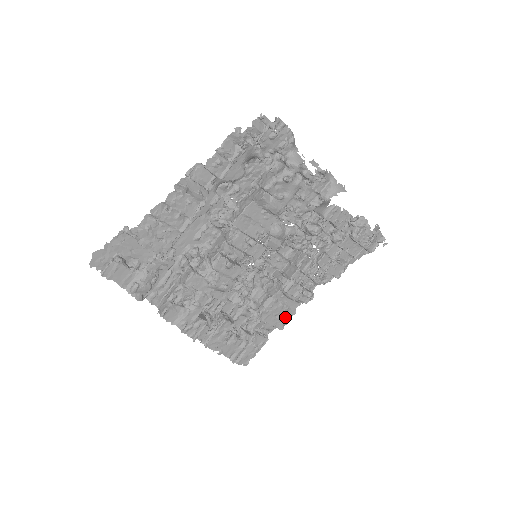
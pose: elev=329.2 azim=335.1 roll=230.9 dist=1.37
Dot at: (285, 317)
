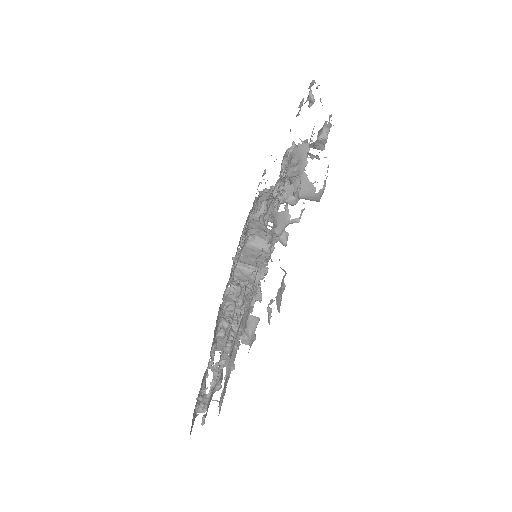
Dot at: occluded
